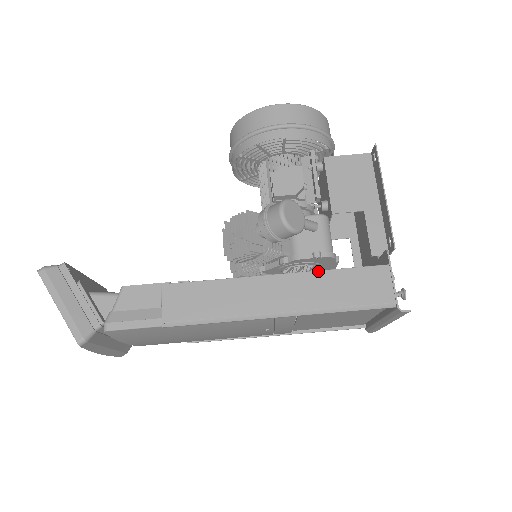
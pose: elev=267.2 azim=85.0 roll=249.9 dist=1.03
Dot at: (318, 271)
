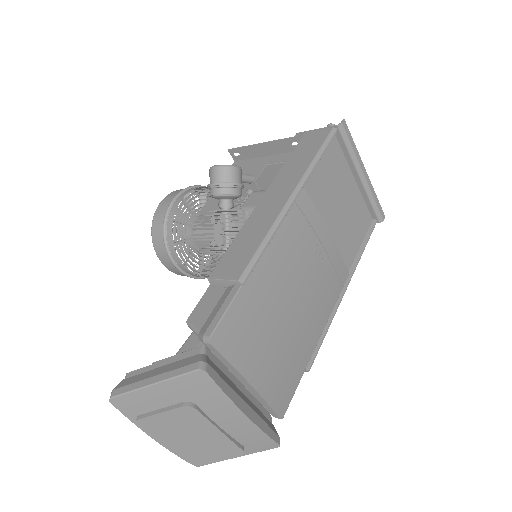
Dot at: (280, 171)
